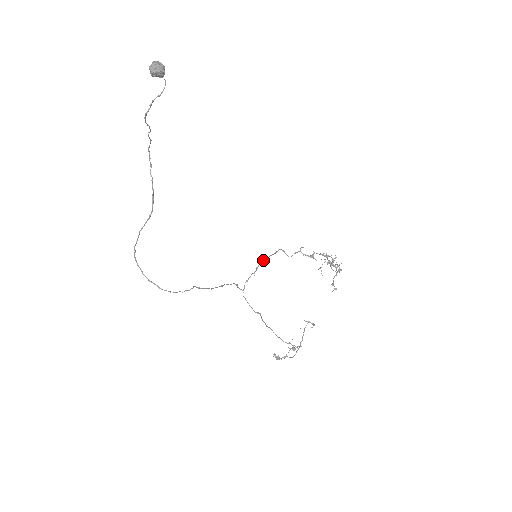
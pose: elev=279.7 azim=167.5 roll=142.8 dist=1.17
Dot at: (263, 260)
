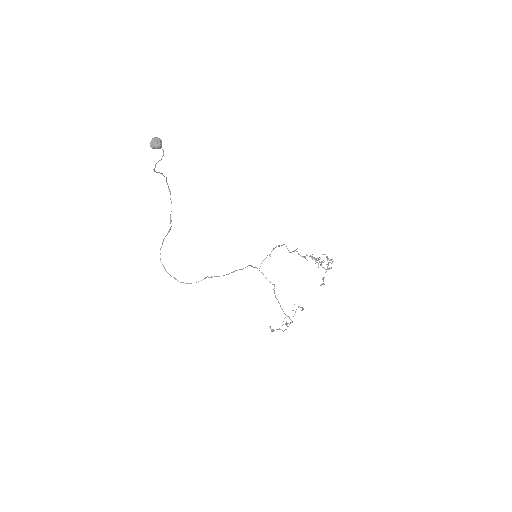
Dot at: (275, 247)
